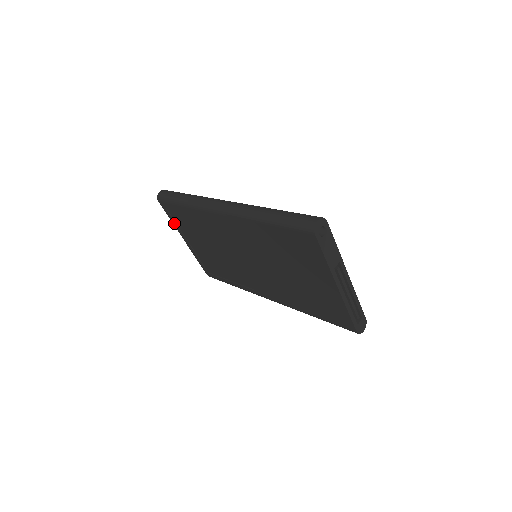
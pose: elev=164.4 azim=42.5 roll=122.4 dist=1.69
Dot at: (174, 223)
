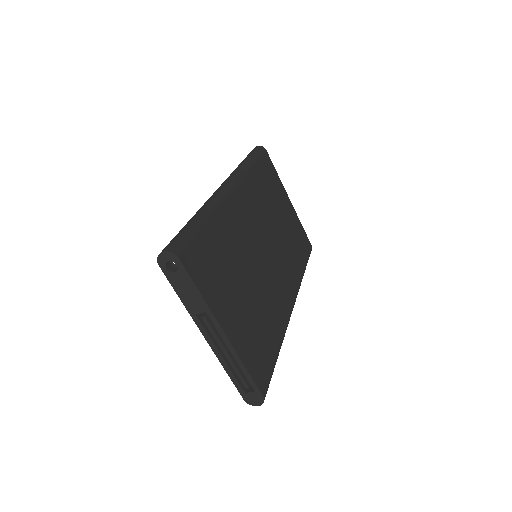
Dot at: occluded
